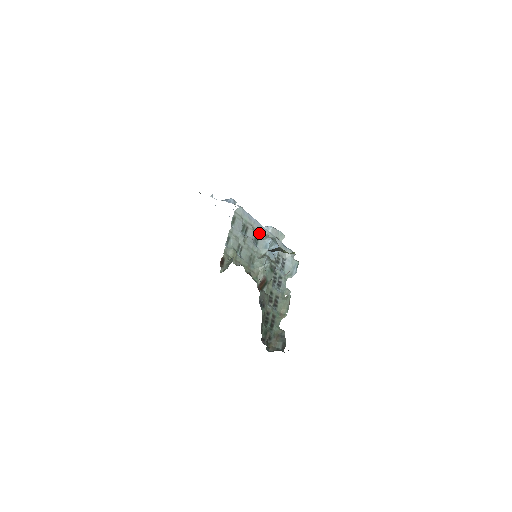
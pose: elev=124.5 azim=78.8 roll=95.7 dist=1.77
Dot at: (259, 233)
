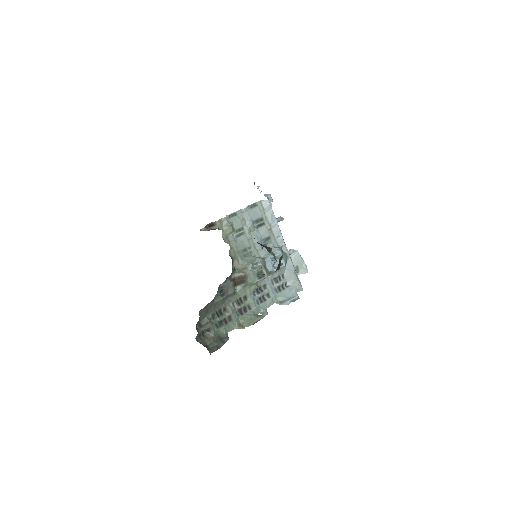
Dot at: (274, 239)
